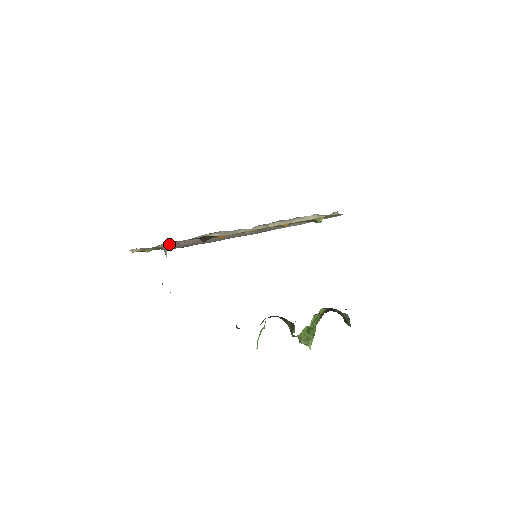
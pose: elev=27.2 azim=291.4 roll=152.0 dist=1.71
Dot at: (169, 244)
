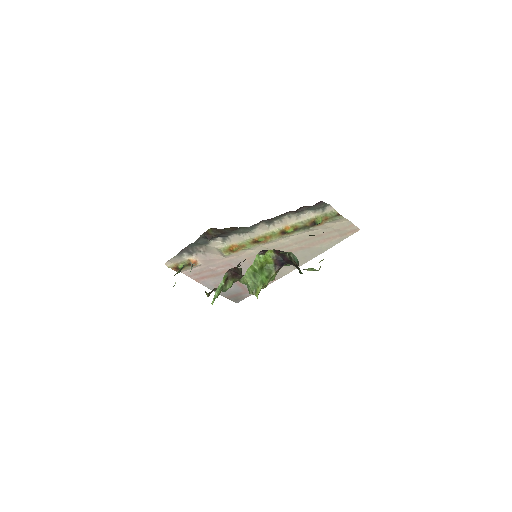
Dot at: (193, 256)
